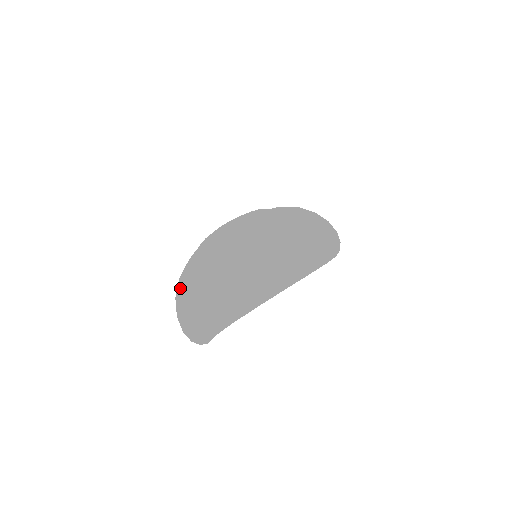
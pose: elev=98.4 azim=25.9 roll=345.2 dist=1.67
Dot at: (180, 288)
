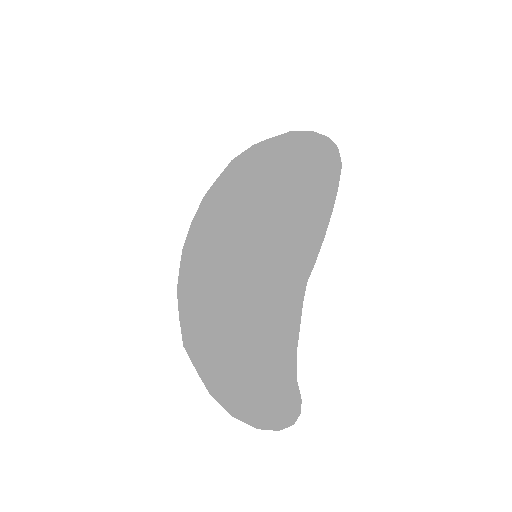
Dot at: occluded
